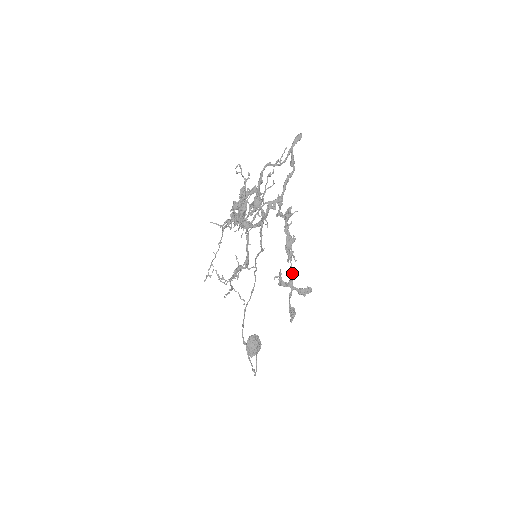
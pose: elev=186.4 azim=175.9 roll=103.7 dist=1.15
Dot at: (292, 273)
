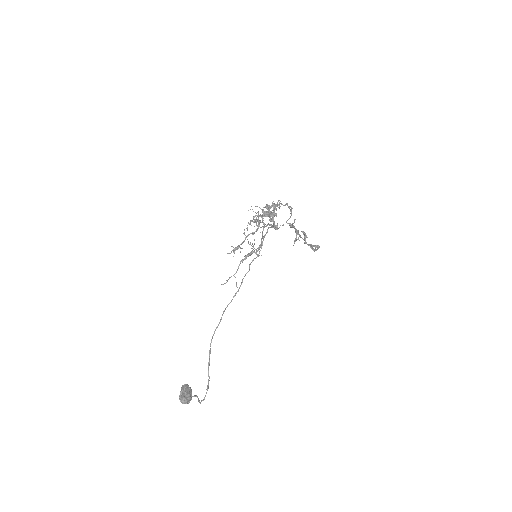
Dot at: occluded
